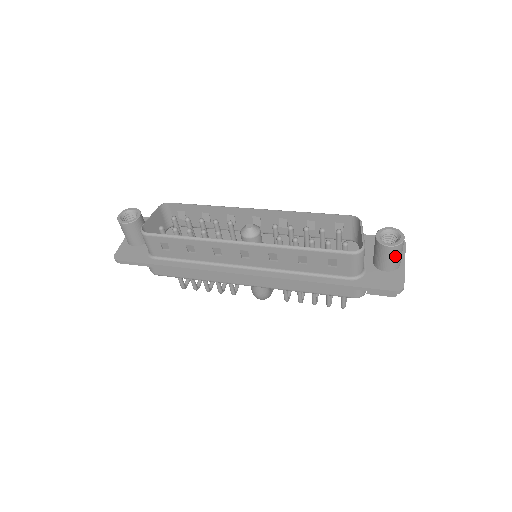
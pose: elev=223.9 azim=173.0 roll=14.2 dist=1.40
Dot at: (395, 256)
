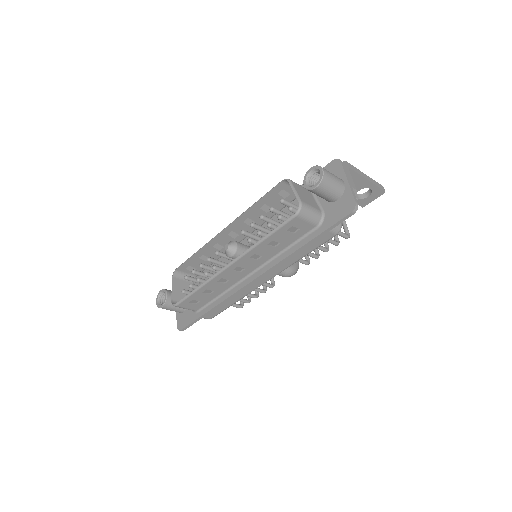
Dot at: (330, 187)
